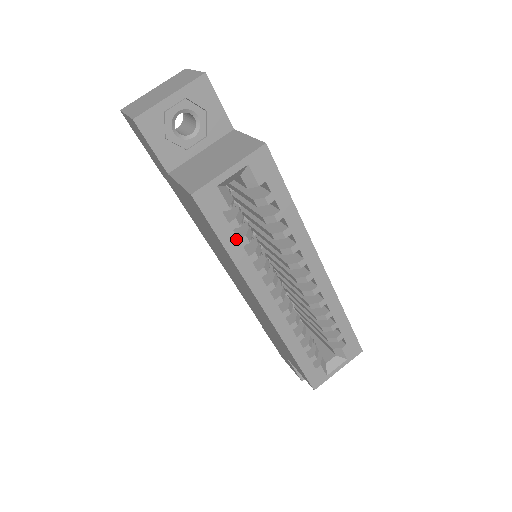
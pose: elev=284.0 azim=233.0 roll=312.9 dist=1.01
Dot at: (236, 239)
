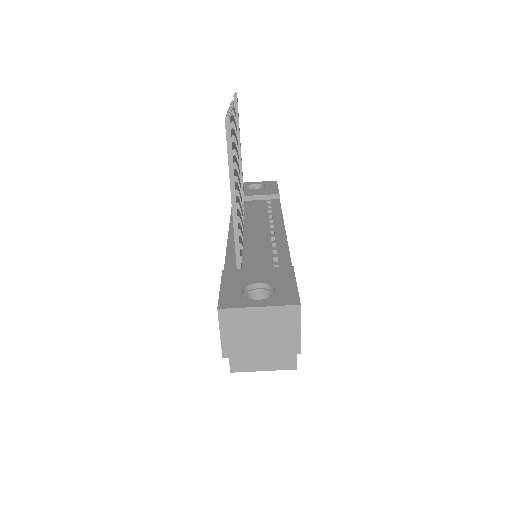
Dot at: occluded
